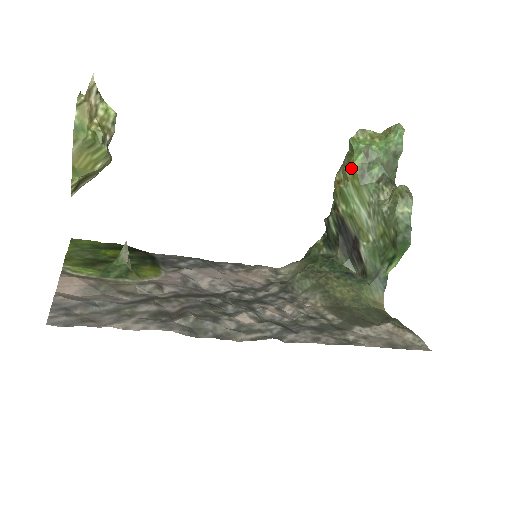
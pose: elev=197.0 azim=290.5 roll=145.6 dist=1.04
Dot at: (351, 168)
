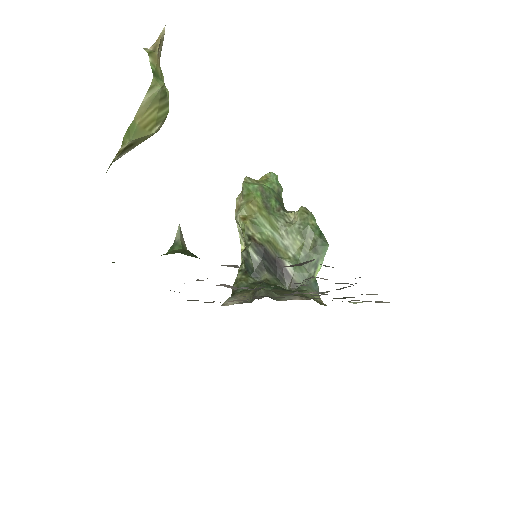
Dot at: (255, 203)
